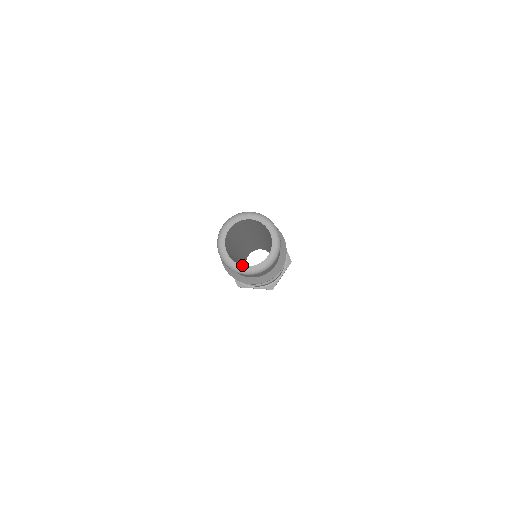
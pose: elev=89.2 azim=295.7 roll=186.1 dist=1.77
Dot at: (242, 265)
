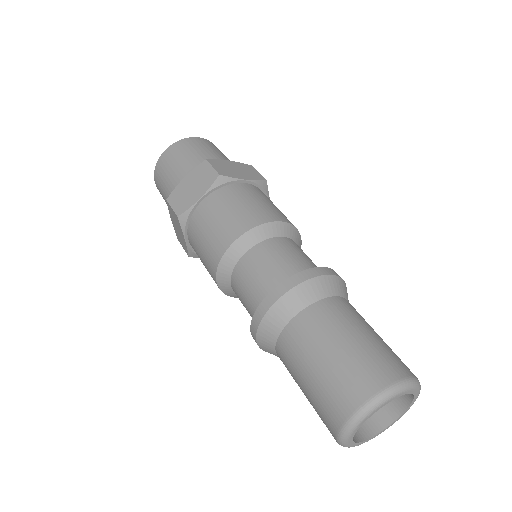
Dot at: (388, 427)
